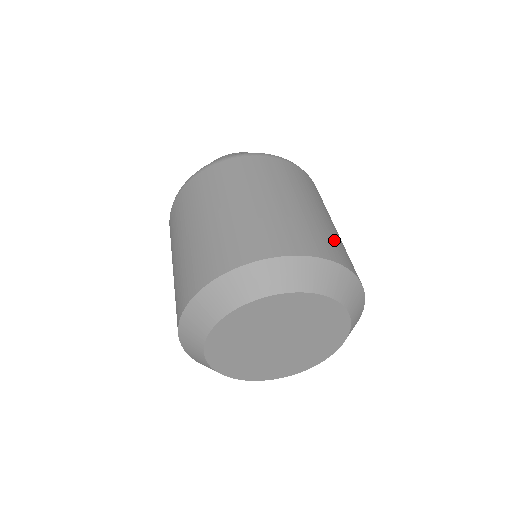
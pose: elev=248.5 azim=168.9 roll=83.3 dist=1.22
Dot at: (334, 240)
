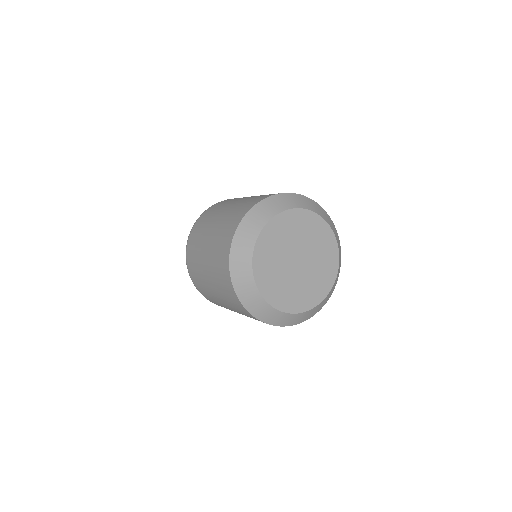
Dot at: occluded
